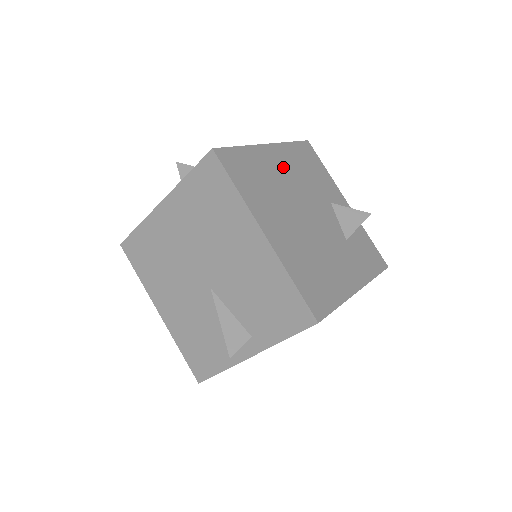
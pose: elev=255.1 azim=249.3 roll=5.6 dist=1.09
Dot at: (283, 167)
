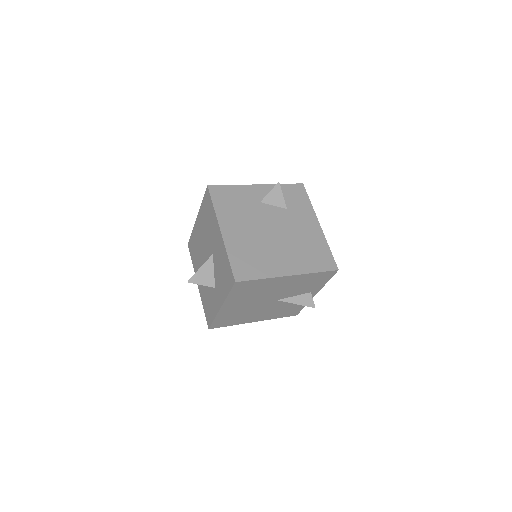
Dot at: (238, 229)
